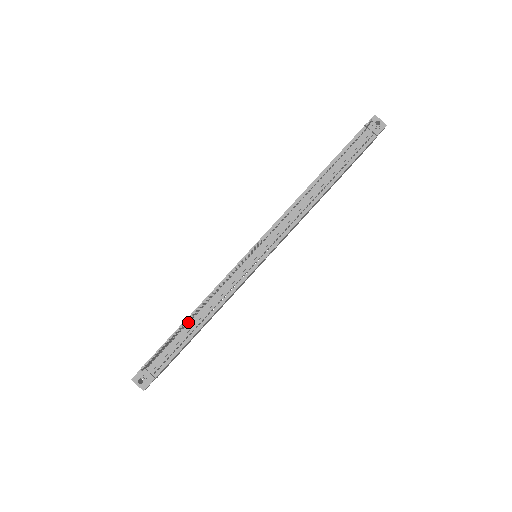
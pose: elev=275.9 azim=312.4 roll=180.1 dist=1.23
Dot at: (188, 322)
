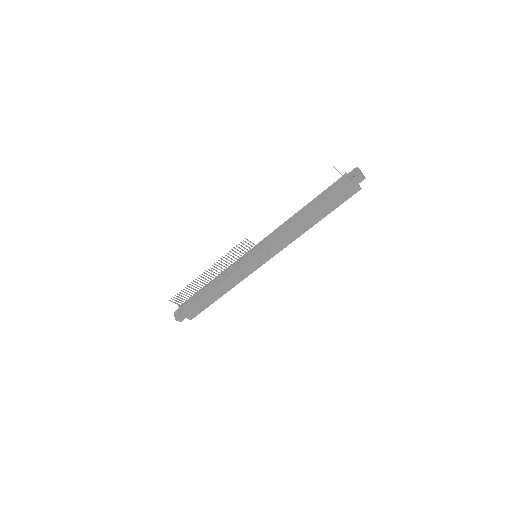
Dot at: (207, 286)
